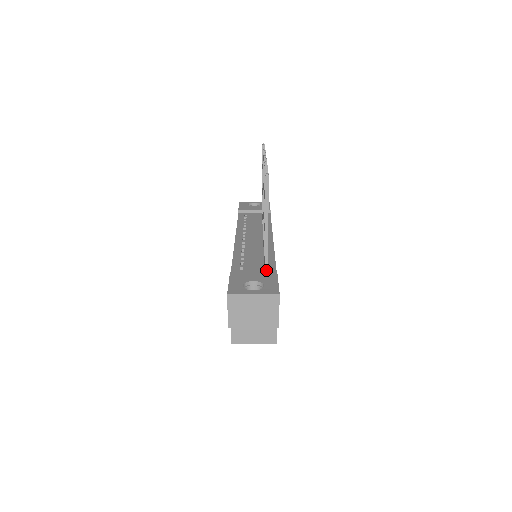
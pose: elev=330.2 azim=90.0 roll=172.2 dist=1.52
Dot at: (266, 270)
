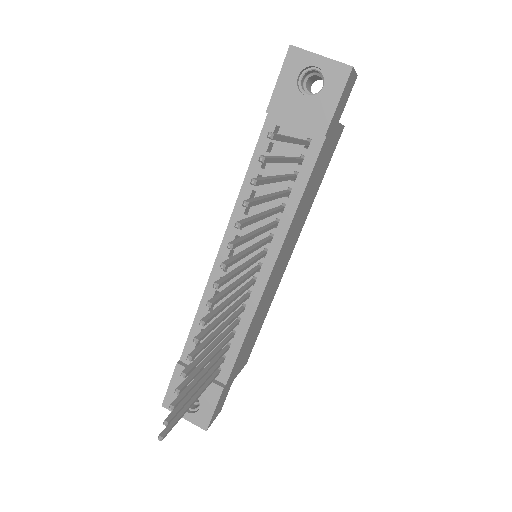
Dot at: (216, 374)
